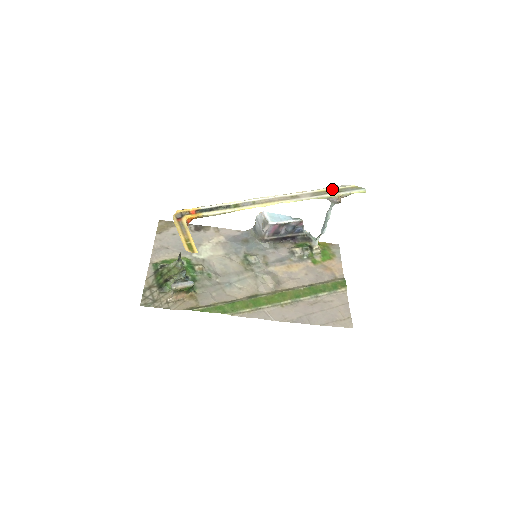
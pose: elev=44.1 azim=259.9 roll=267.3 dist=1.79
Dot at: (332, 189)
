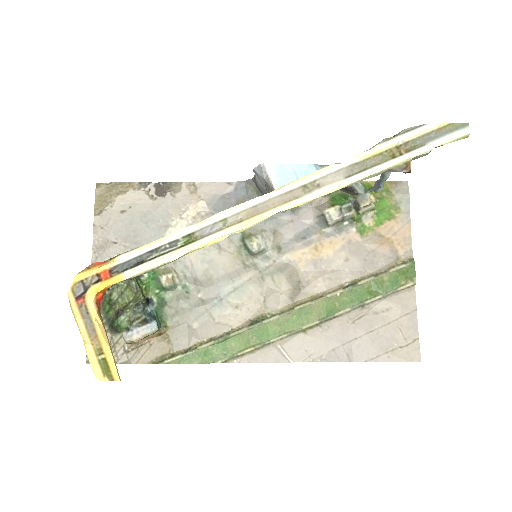
Dot at: (393, 145)
